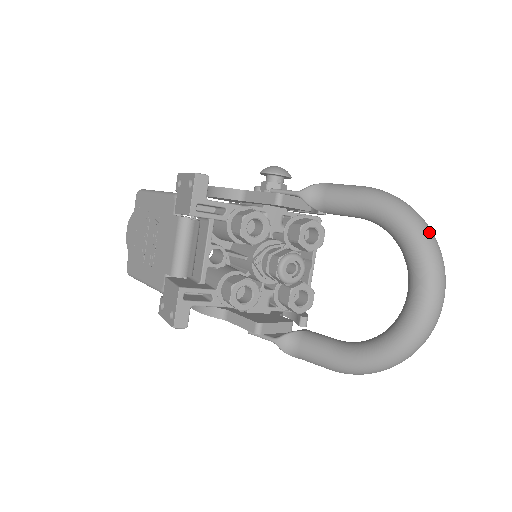
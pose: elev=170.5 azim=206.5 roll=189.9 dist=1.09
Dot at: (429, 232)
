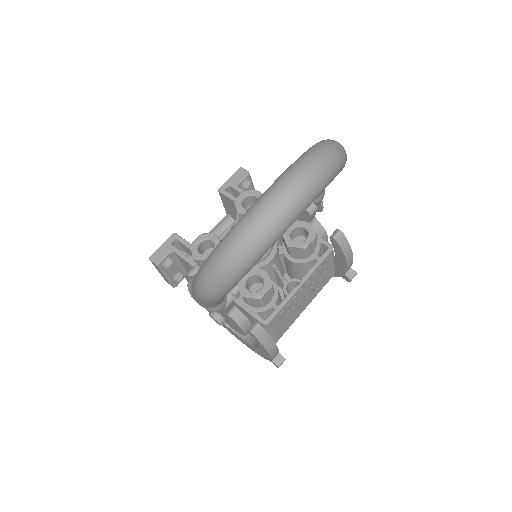
Dot at: (330, 144)
